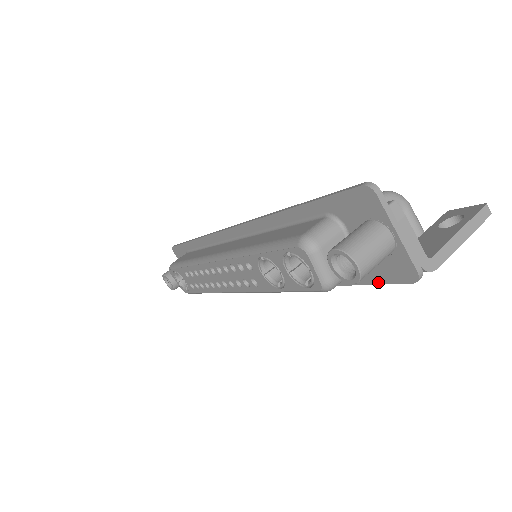
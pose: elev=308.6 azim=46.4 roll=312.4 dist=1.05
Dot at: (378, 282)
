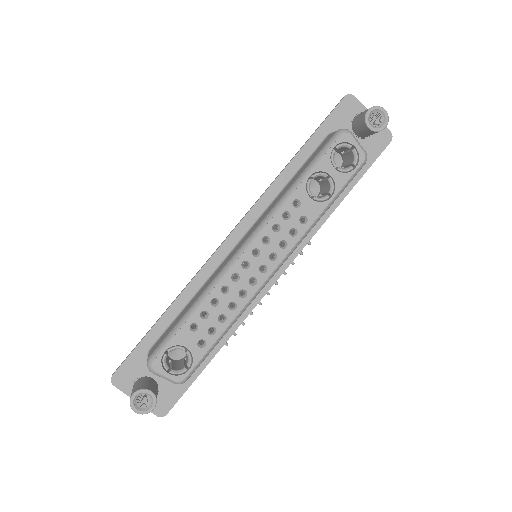
Dot at: (372, 161)
